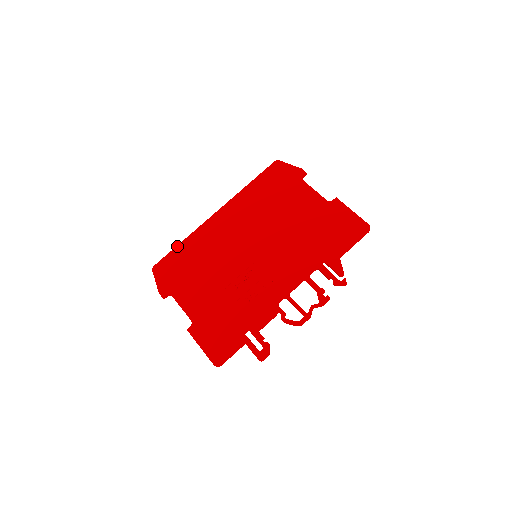
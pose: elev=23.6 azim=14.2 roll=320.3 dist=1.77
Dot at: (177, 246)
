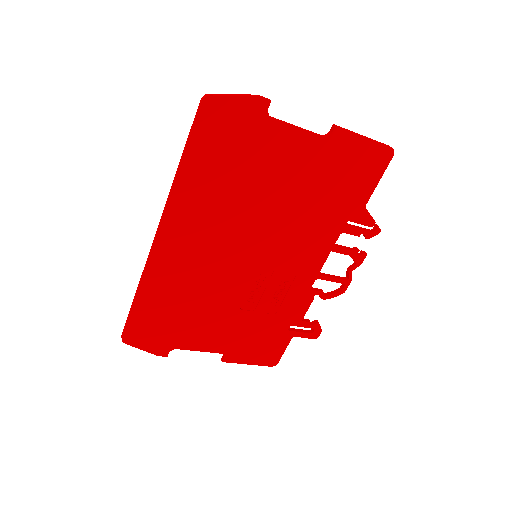
Dot at: (134, 303)
